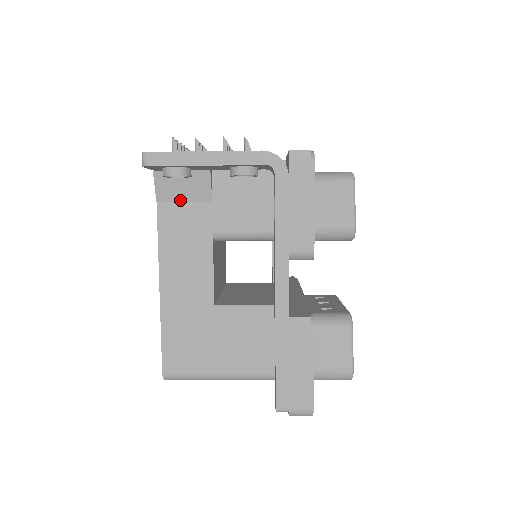
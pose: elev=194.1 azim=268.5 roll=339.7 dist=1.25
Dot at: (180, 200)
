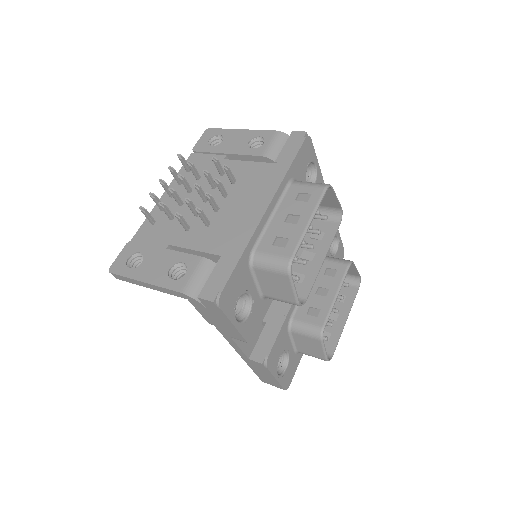
Dot at: occluded
